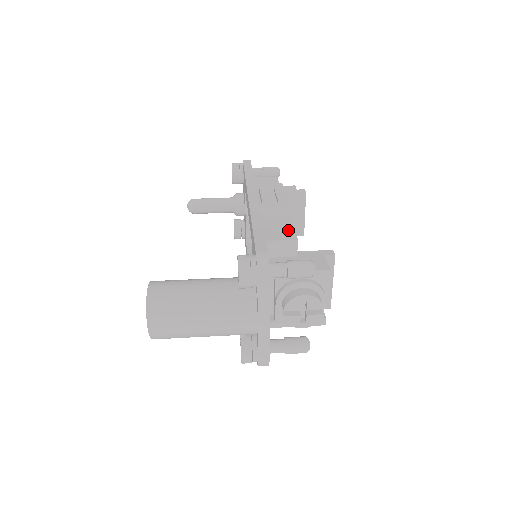
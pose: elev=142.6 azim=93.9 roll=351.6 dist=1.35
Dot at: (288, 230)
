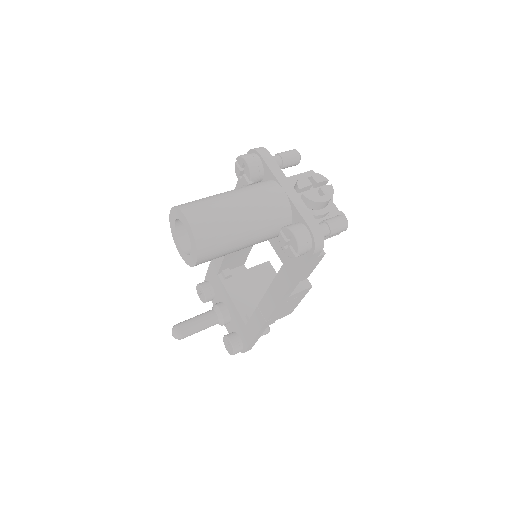
Dot at: occluded
